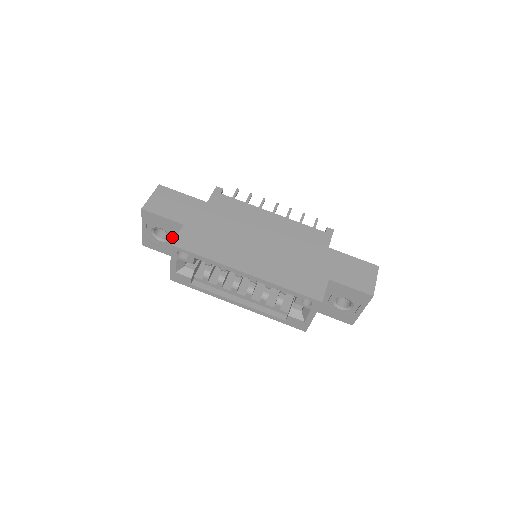
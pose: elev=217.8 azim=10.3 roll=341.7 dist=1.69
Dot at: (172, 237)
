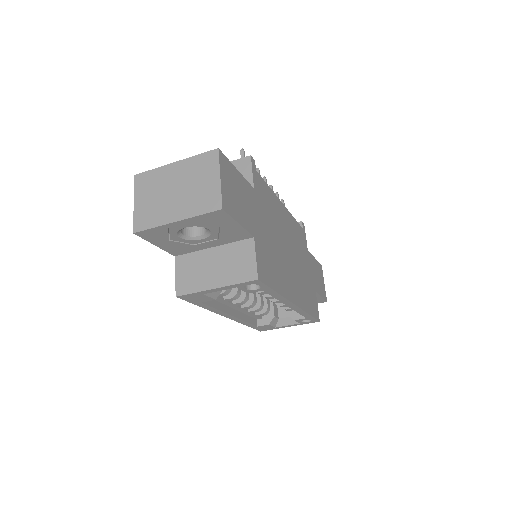
Dot at: (209, 239)
